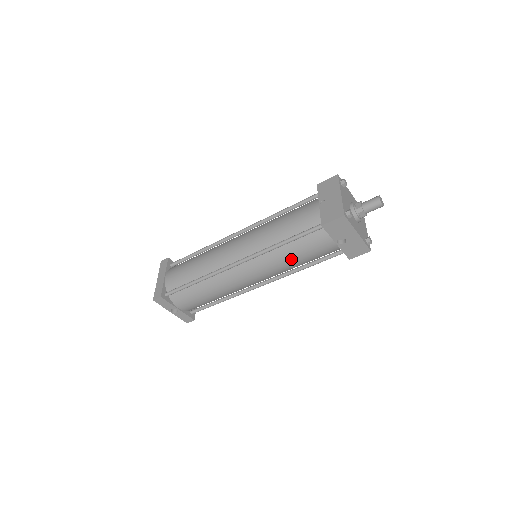
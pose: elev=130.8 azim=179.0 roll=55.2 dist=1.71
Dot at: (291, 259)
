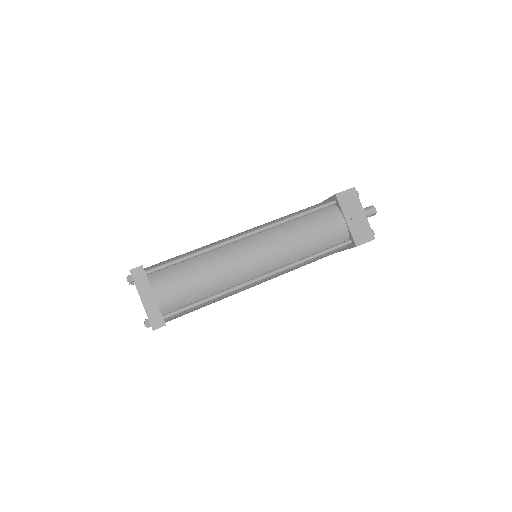
Dot at: occluded
